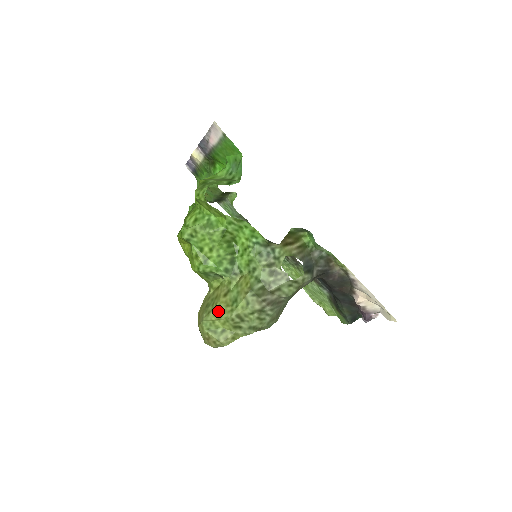
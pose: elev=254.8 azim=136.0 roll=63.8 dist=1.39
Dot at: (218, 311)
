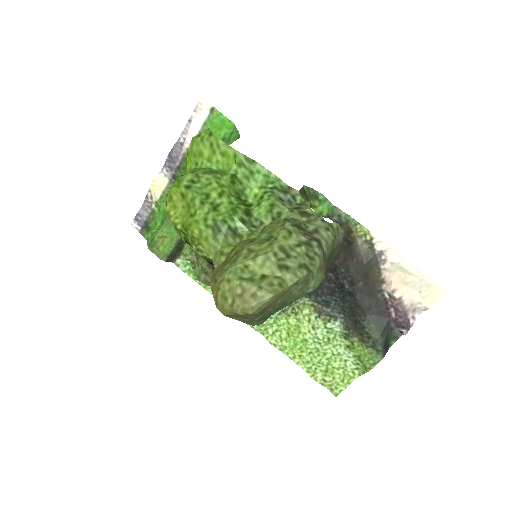
Dot at: (249, 253)
